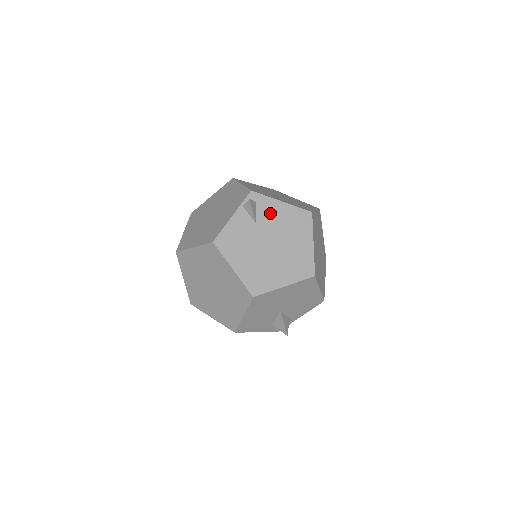
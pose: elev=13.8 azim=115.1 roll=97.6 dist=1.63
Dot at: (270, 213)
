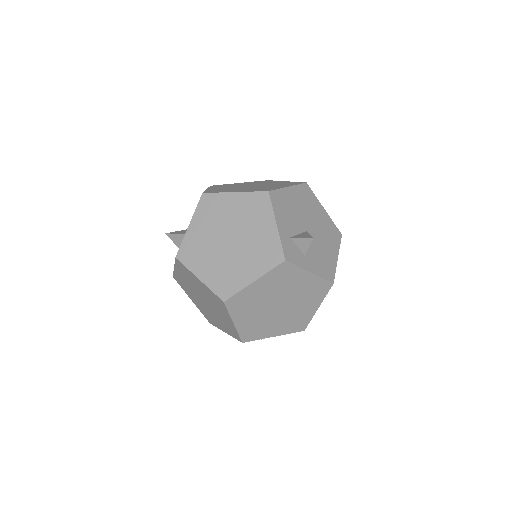
Dot at: occluded
